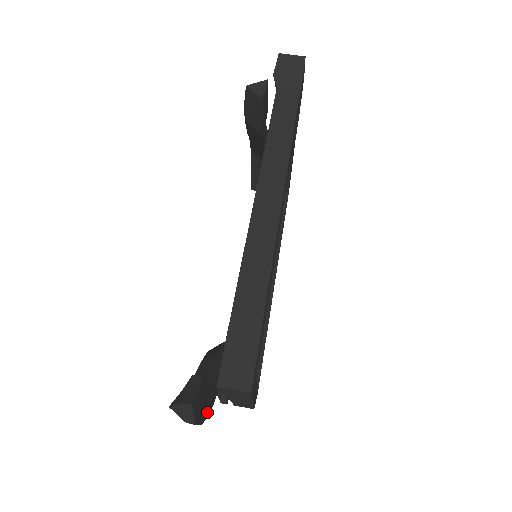
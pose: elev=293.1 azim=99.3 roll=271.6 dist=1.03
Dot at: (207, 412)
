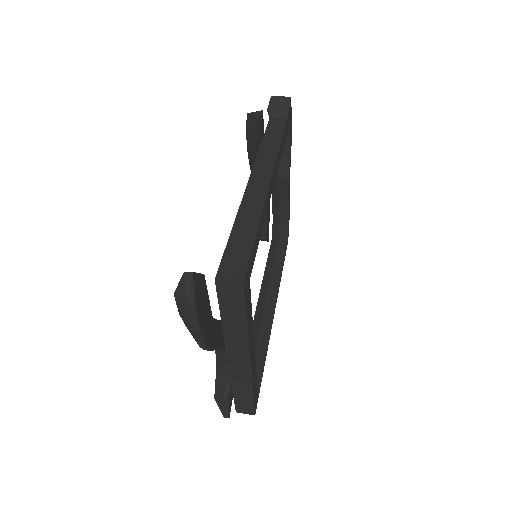
Dot at: (206, 337)
